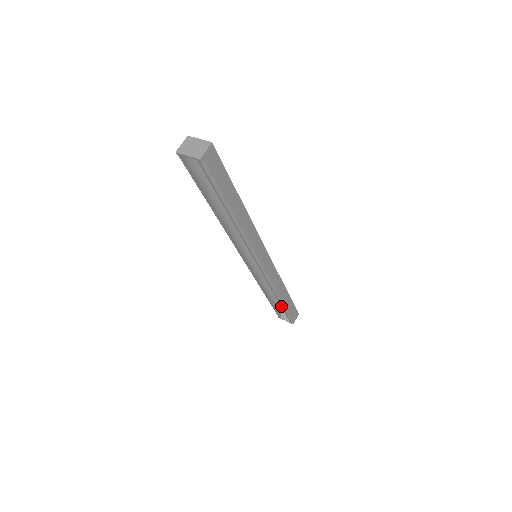
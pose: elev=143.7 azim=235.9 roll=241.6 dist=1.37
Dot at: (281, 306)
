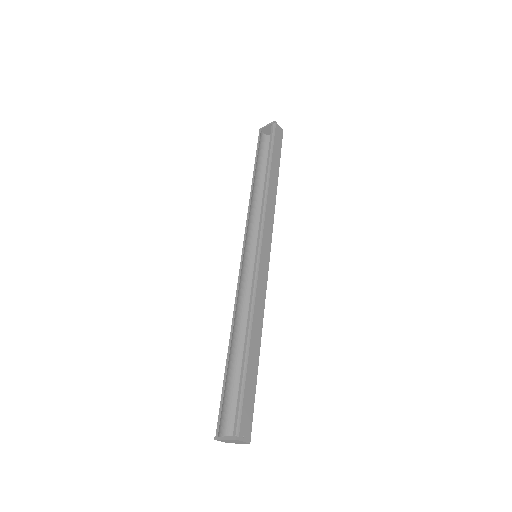
Dot at: (242, 360)
